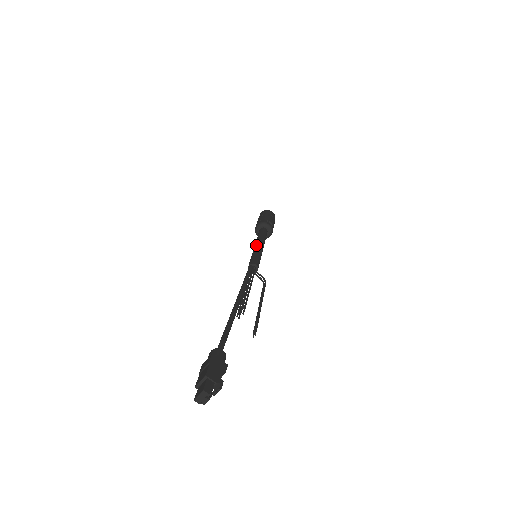
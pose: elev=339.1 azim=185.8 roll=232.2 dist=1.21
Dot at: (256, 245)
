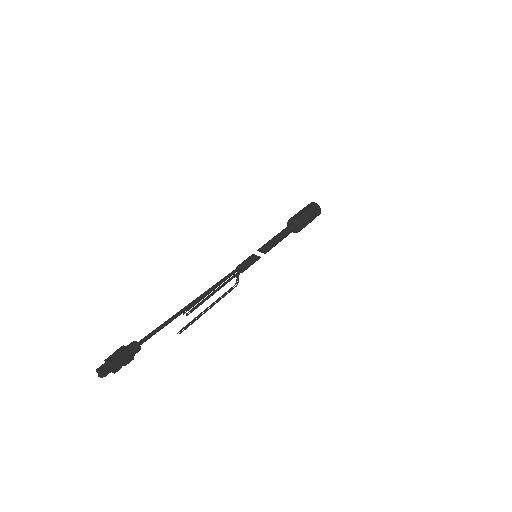
Dot at: (267, 246)
